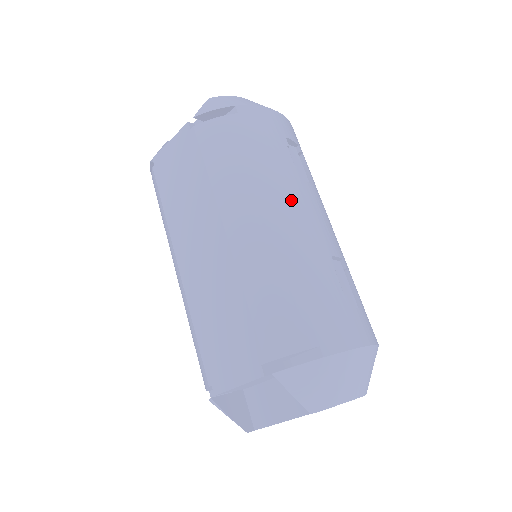
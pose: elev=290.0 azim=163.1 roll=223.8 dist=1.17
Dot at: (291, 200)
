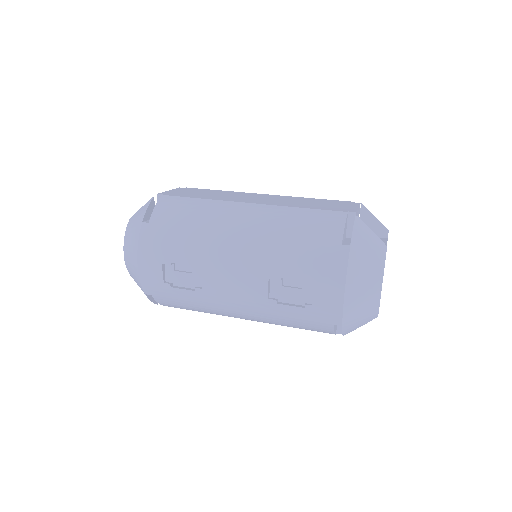
Dot at: occluded
